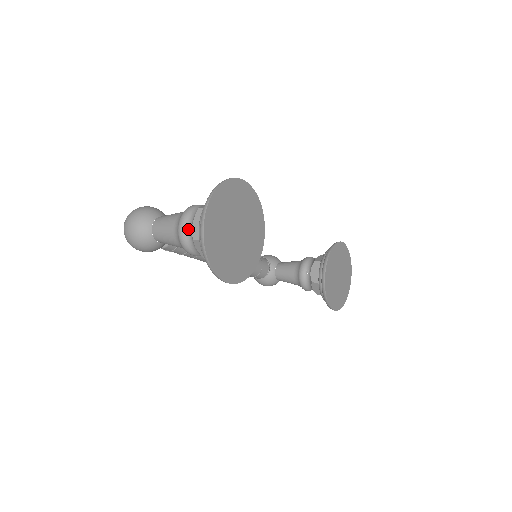
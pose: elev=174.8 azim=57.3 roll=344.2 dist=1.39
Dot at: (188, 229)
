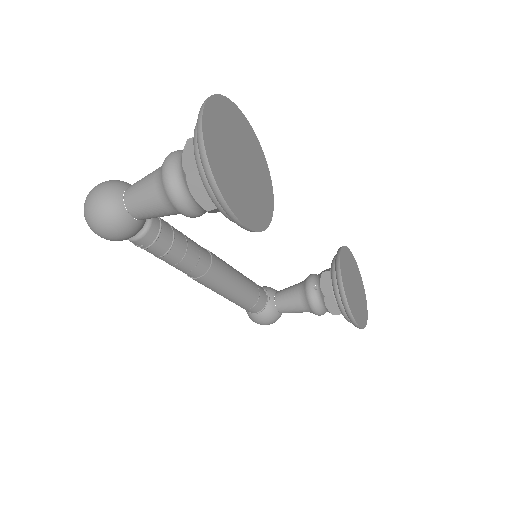
Dot at: (176, 169)
